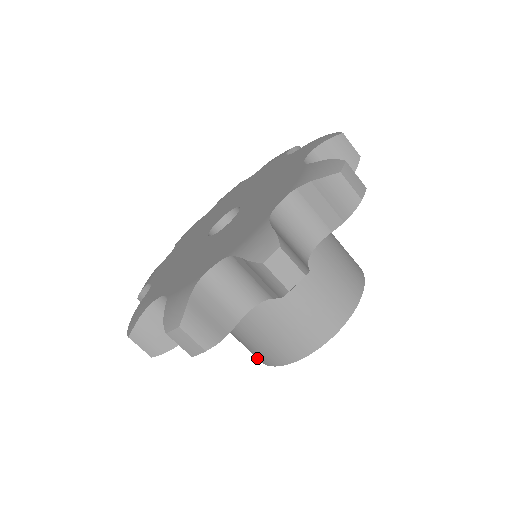
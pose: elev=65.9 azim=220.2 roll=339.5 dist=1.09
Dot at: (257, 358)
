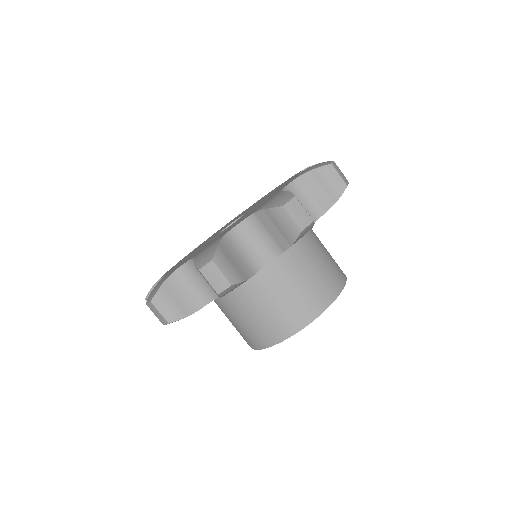
Dot at: (289, 329)
